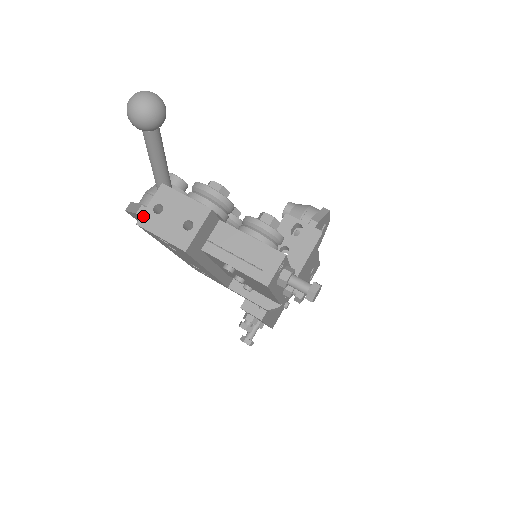
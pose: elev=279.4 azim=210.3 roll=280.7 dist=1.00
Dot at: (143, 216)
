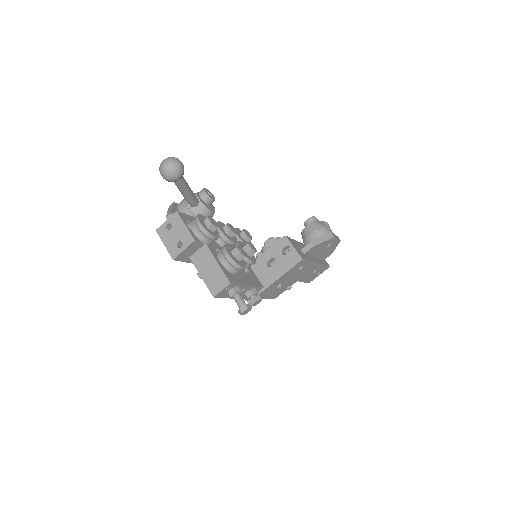
Dot at: (160, 227)
